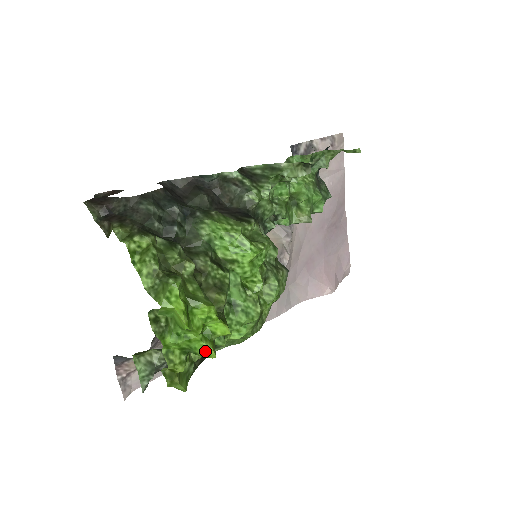
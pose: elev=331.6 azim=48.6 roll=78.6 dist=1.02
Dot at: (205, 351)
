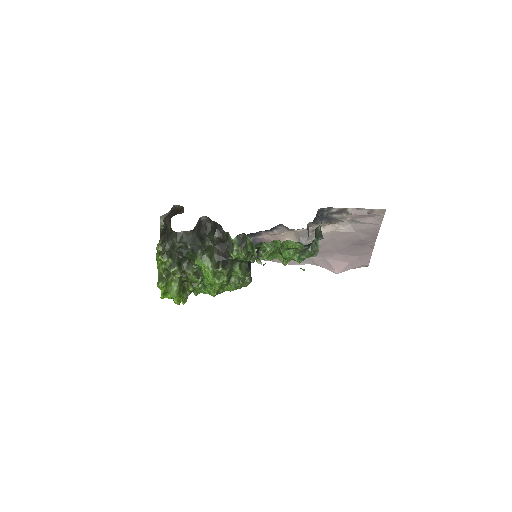
Dot at: (174, 302)
